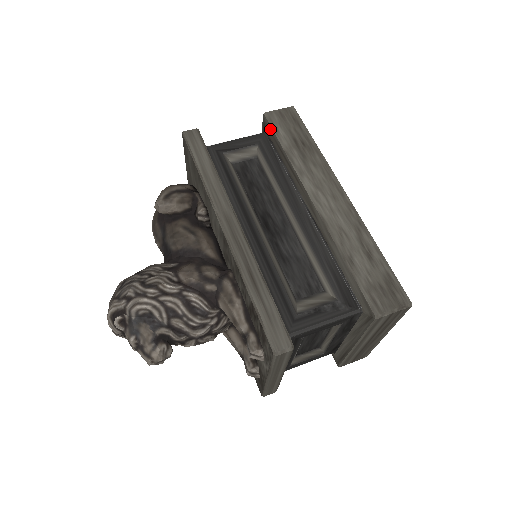
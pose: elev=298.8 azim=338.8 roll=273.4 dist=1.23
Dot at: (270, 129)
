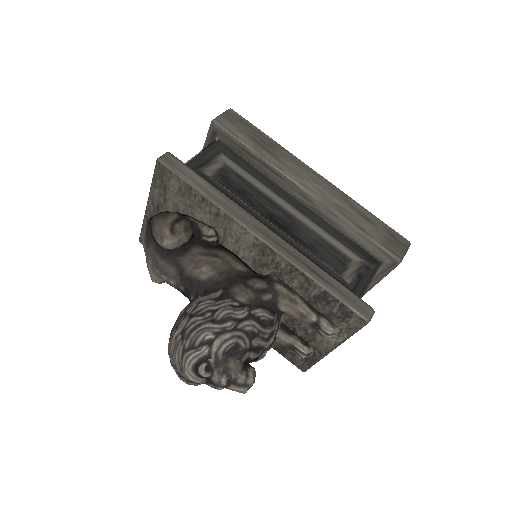
Dot at: (227, 135)
